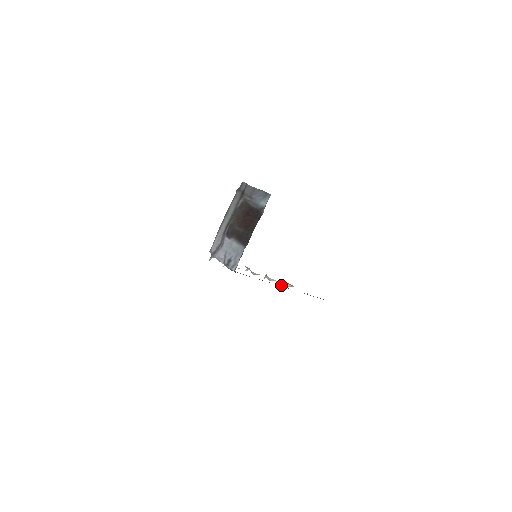
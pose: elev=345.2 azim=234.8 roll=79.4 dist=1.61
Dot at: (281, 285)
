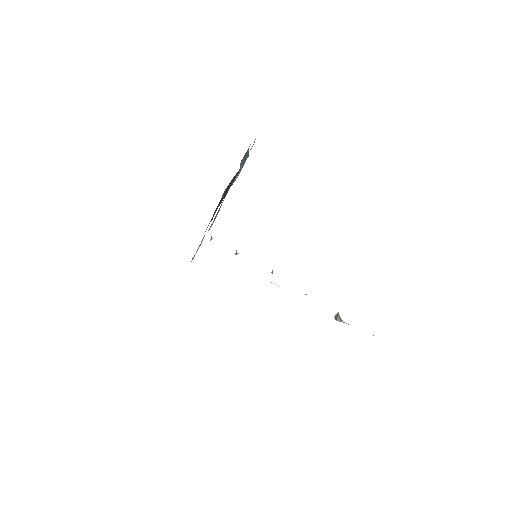
Dot at: (336, 315)
